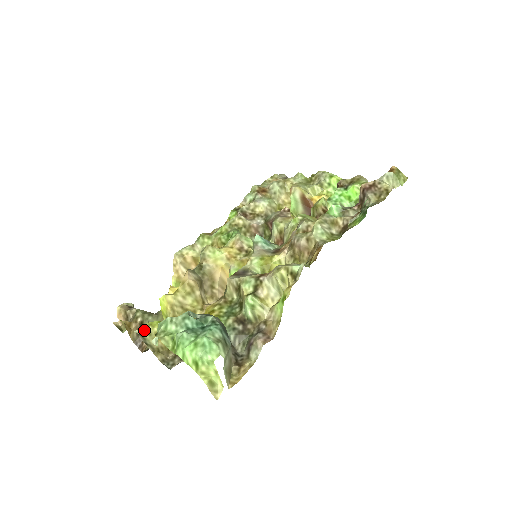
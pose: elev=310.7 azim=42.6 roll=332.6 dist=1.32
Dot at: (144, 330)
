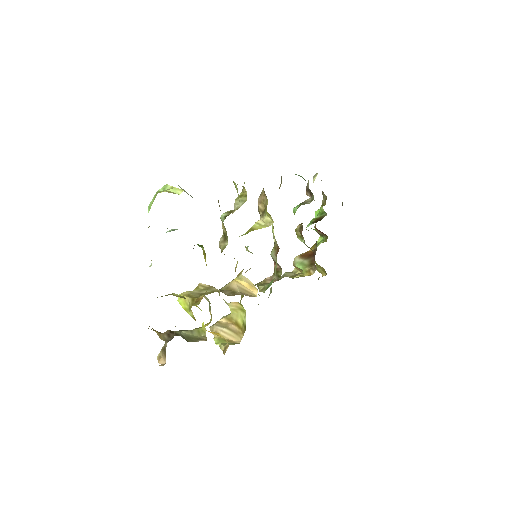
Dot at: occluded
